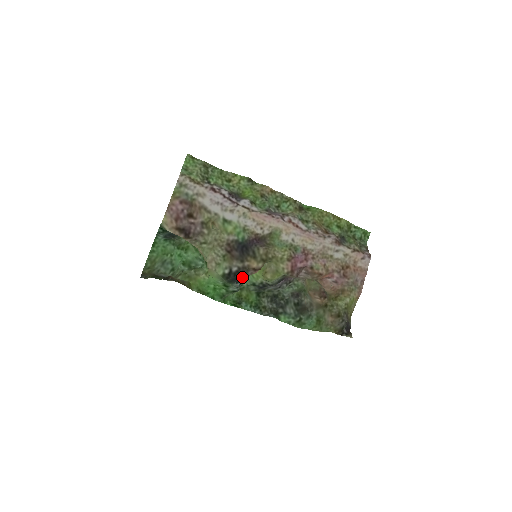
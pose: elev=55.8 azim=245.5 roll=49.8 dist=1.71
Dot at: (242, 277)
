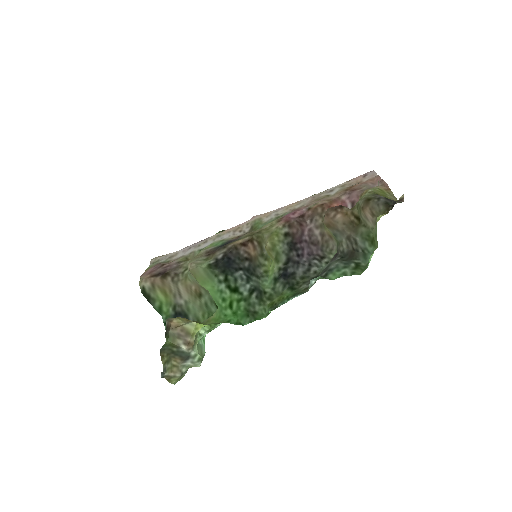
Dot at: (239, 263)
